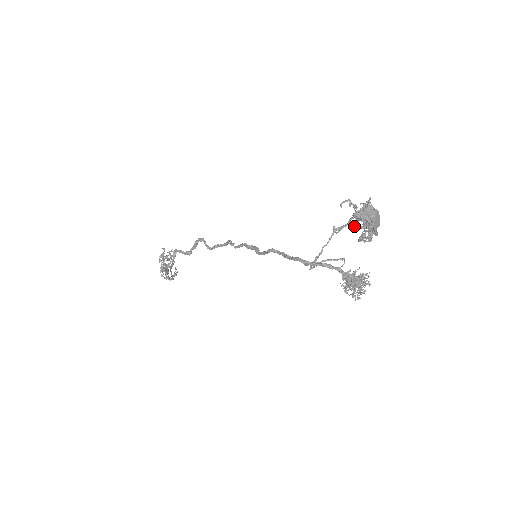
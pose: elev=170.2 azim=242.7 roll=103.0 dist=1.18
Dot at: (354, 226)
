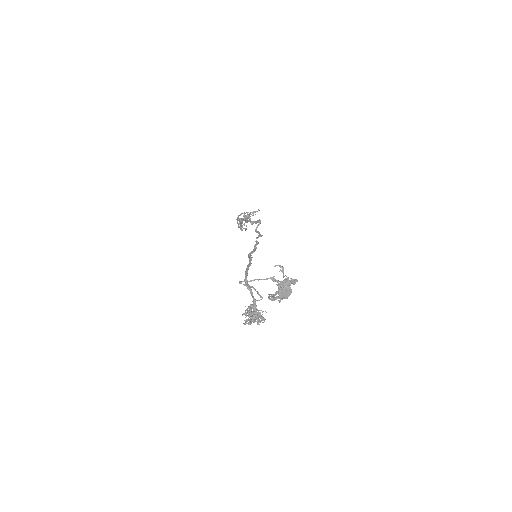
Dot at: occluded
